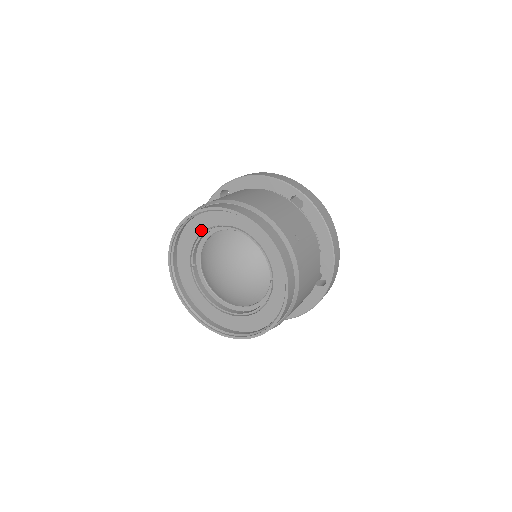
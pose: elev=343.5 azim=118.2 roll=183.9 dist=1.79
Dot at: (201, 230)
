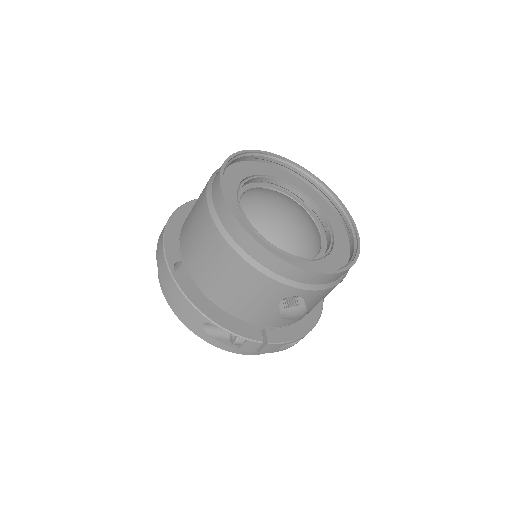
Dot at: (248, 174)
